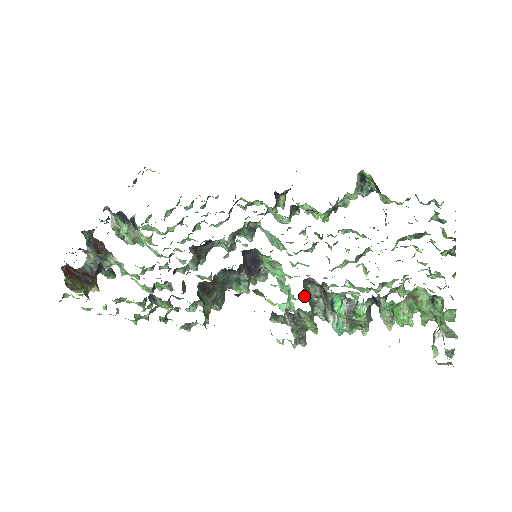
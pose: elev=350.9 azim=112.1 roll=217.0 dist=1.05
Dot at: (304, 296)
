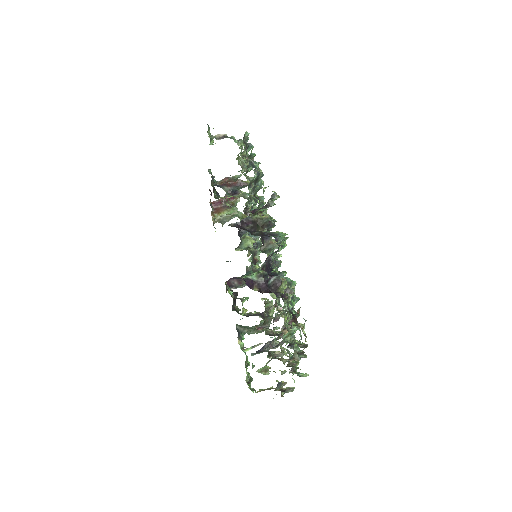
Dot at: (269, 301)
